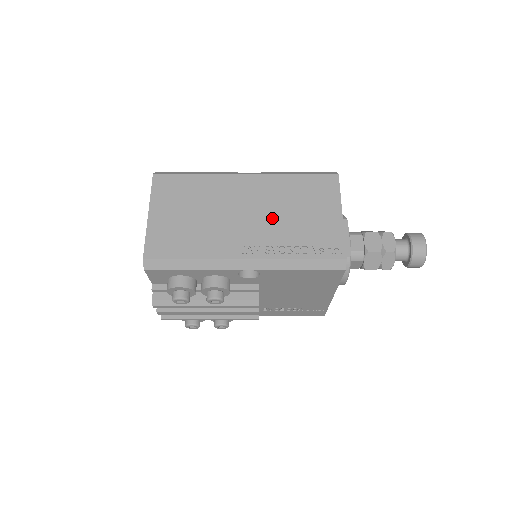
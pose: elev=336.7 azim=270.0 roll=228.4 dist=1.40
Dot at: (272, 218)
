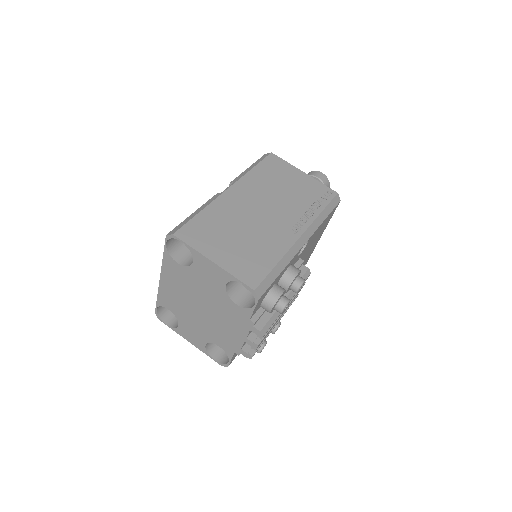
Dot at: (279, 201)
